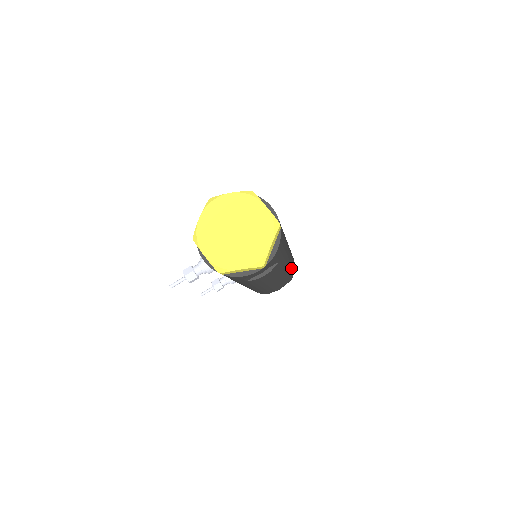
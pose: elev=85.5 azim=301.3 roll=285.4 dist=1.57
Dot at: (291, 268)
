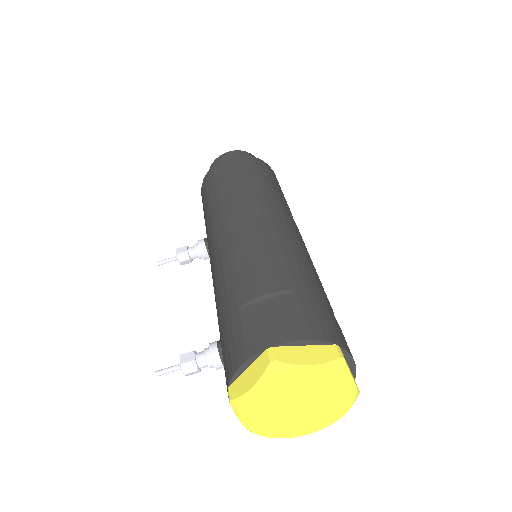
Dot at: occluded
